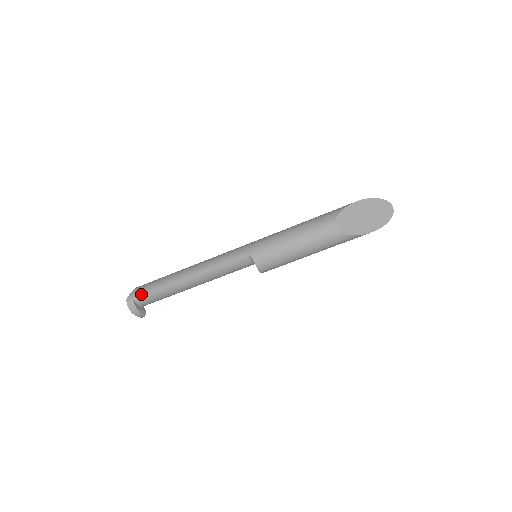
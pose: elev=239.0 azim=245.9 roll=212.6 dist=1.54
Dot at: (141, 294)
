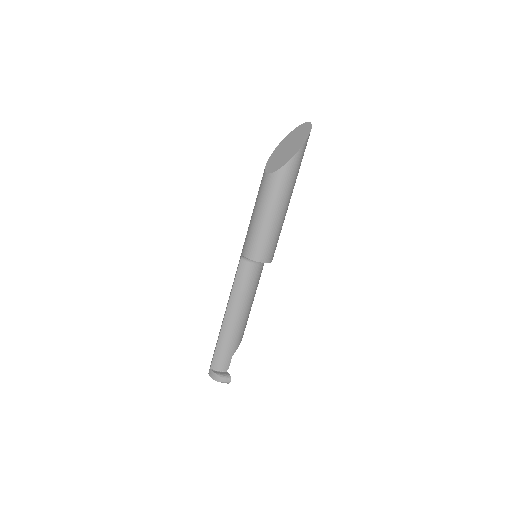
Dot at: (212, 359)
